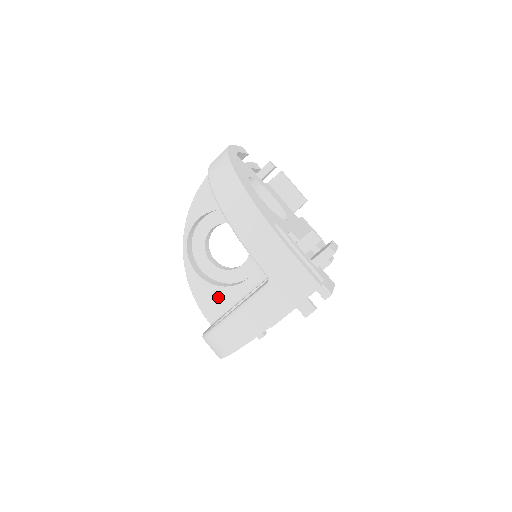
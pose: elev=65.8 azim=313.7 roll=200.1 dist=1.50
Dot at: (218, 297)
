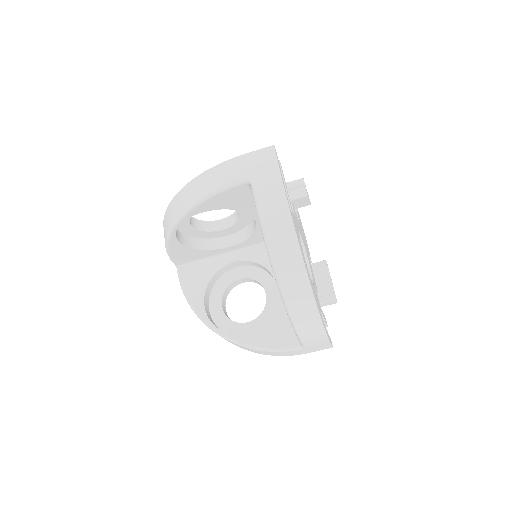
Dot at: (193, 255)
